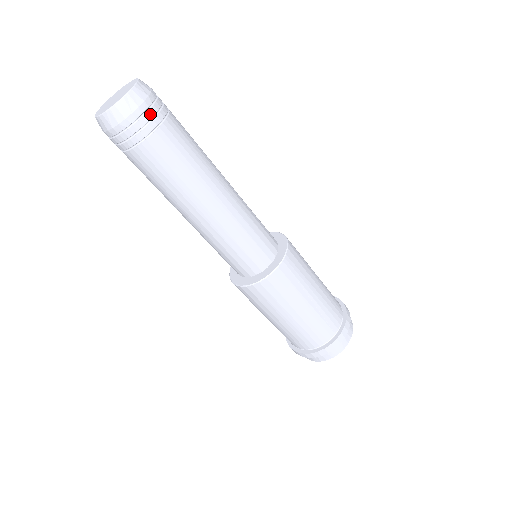
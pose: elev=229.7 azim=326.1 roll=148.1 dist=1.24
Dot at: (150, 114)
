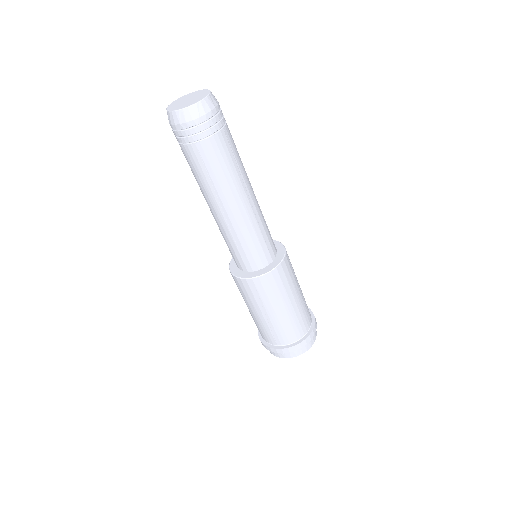
Dot at: occluded
